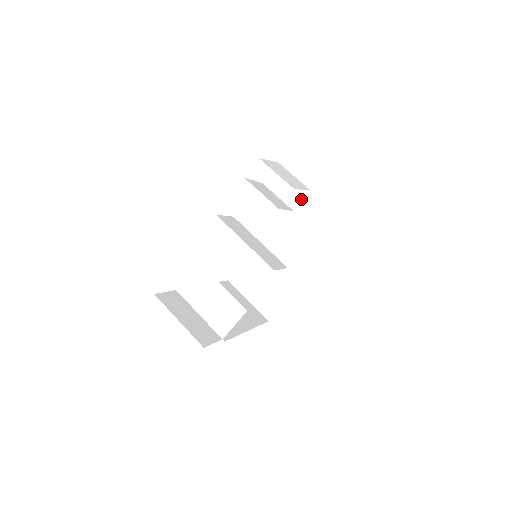
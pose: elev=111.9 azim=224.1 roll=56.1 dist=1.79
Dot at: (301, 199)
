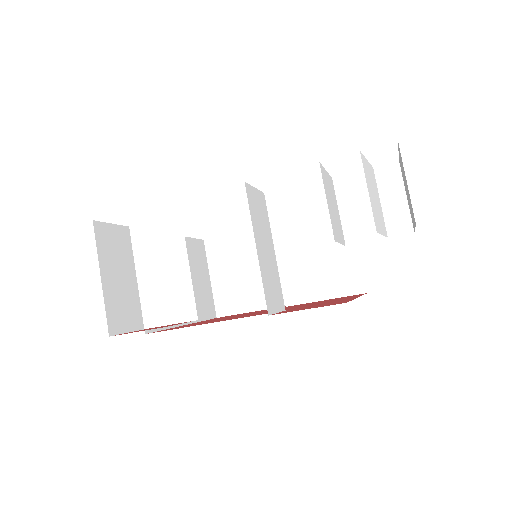
Dot at: (367, 238)
